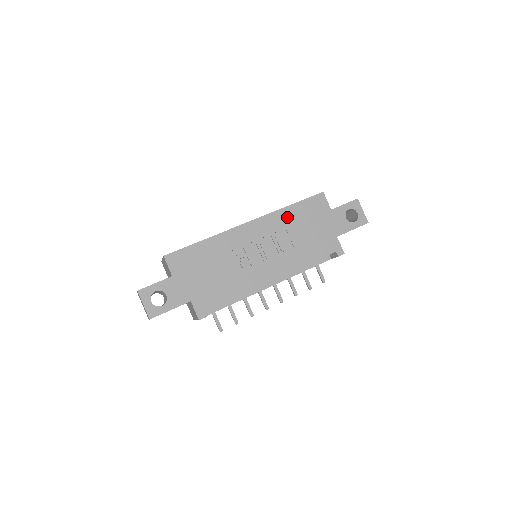
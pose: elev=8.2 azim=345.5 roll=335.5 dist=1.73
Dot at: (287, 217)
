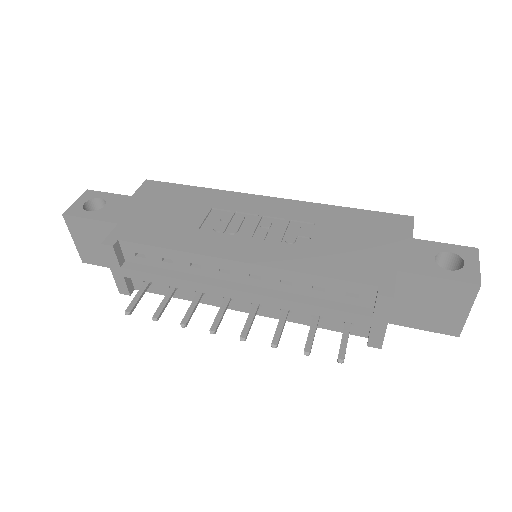
Dot at: (329, 215)
